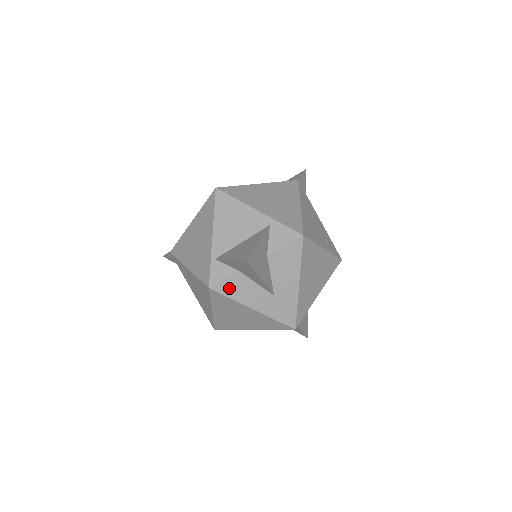
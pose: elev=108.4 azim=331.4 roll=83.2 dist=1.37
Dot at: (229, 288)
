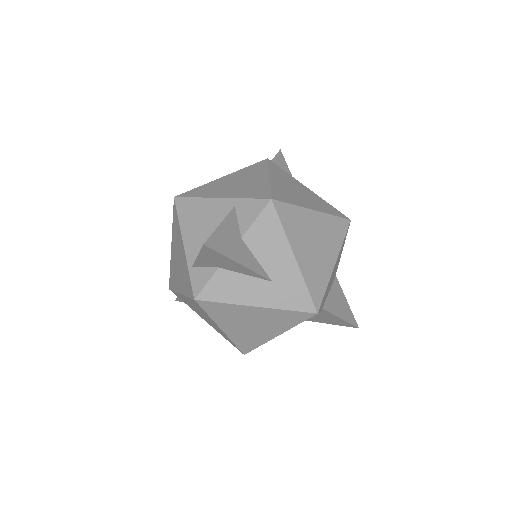
Dot at: (217, 291)
